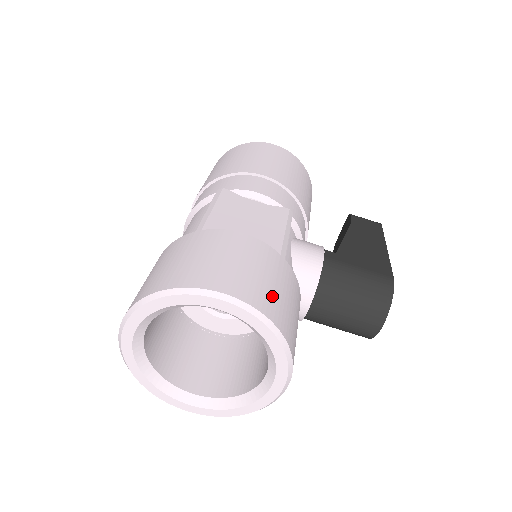
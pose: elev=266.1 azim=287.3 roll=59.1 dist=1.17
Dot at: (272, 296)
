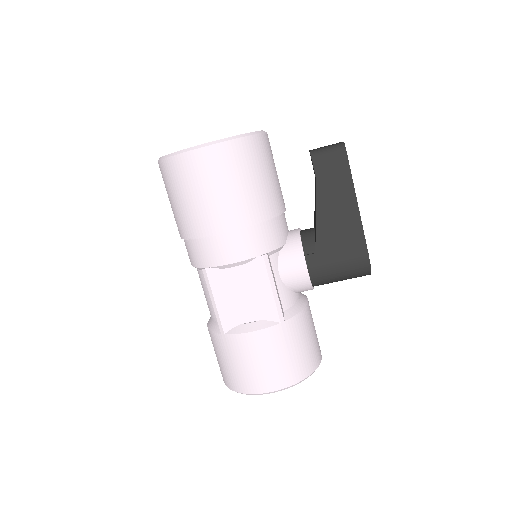
Dot at: (291, 366)
